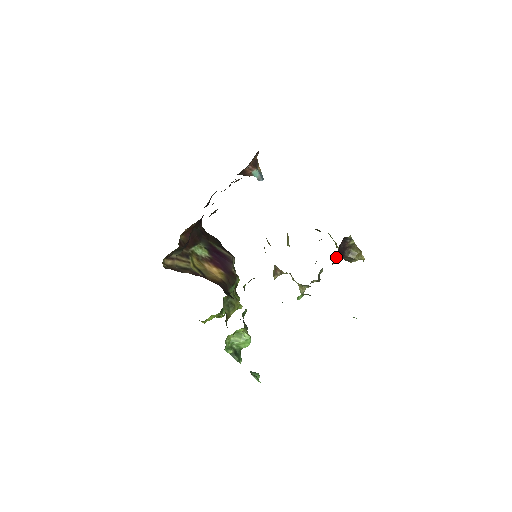
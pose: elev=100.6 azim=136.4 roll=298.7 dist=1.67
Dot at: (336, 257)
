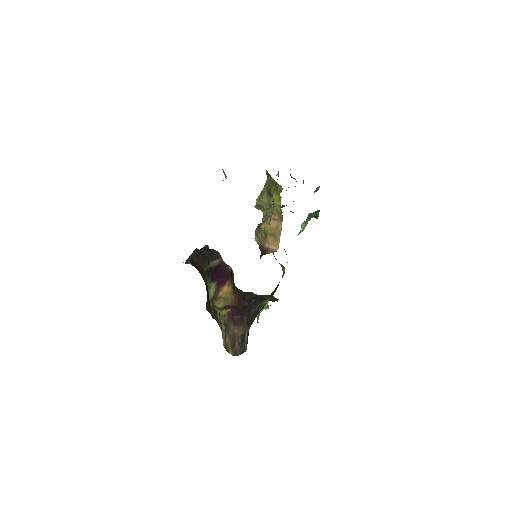
Dot at: occluded
